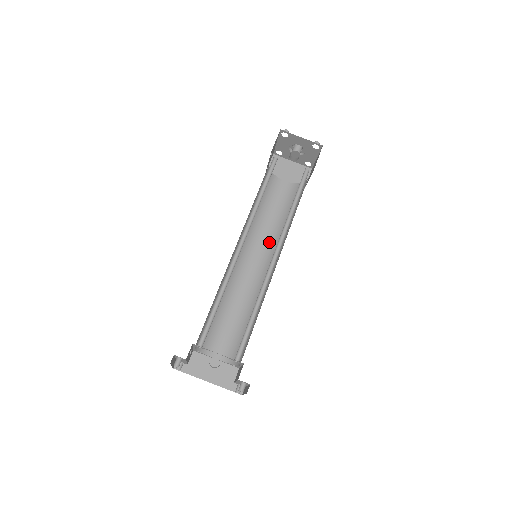
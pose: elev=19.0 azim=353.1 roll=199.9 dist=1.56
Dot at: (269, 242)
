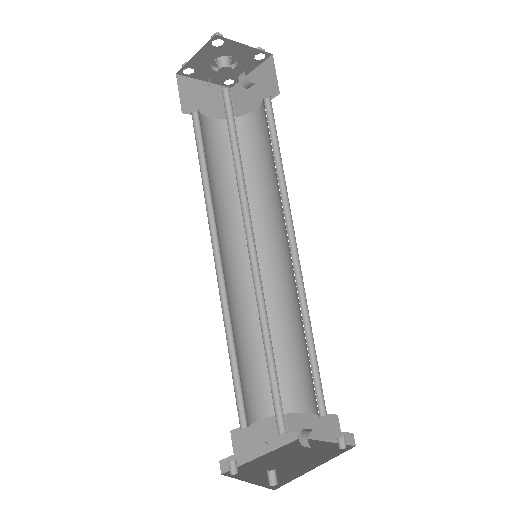
Dot at: (239, 222)
